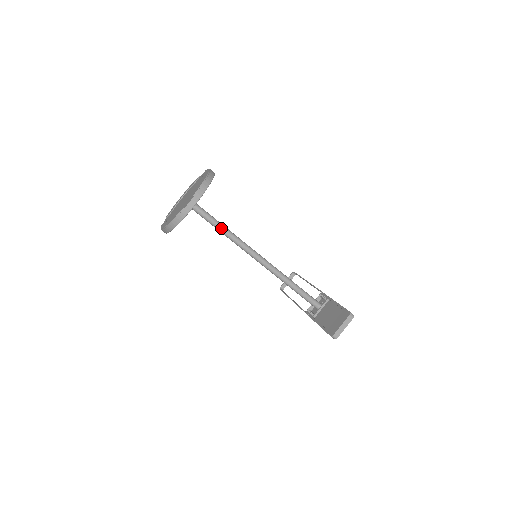
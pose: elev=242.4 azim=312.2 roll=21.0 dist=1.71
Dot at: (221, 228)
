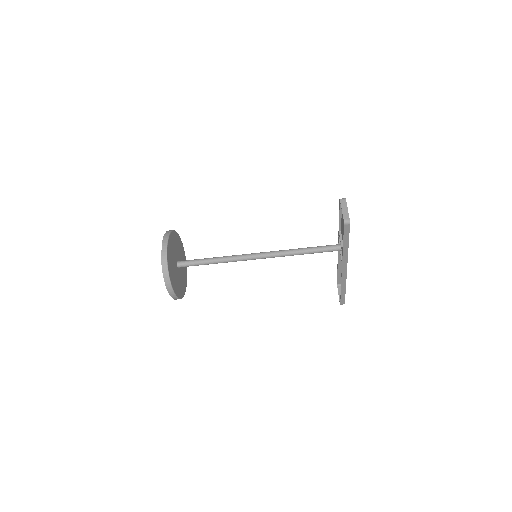
Dot at: (212, 259)
